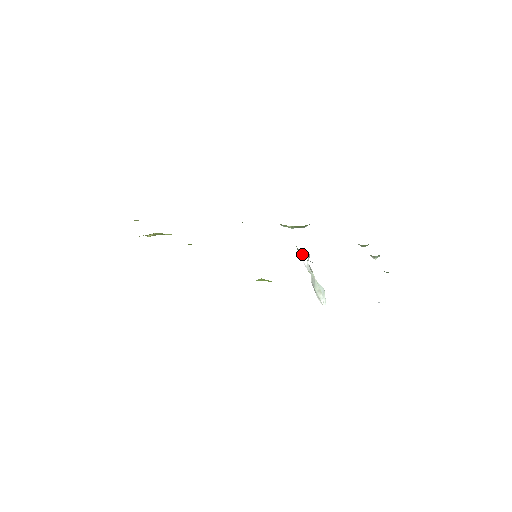
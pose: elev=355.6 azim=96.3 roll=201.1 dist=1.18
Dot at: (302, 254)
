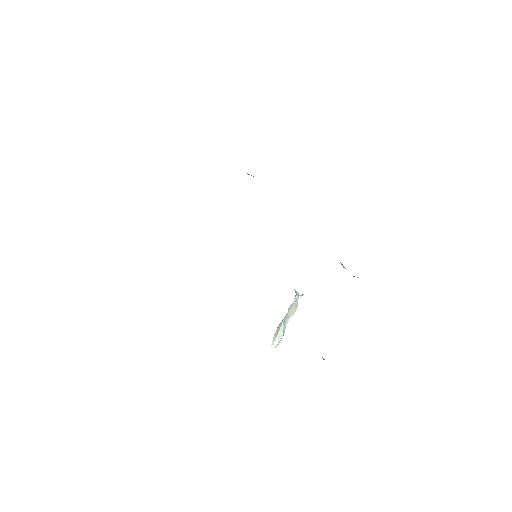
Dot at: (296, 291)
